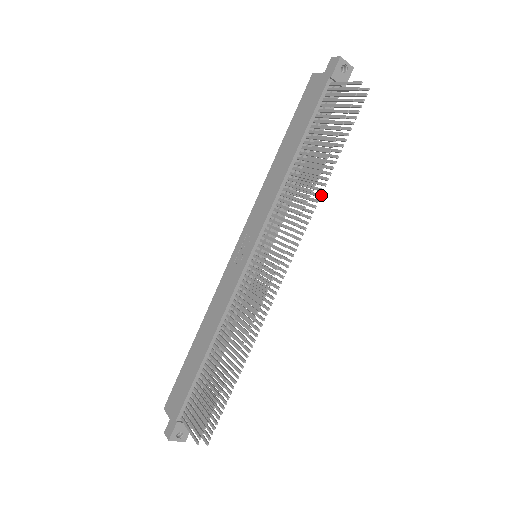
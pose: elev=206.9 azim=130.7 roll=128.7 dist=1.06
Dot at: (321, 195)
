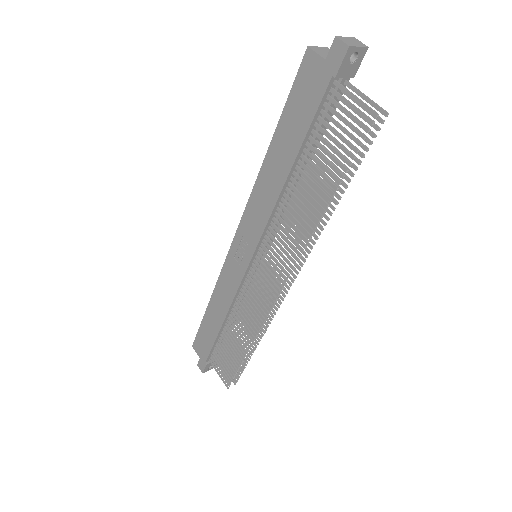
Dot at: (323, 229)
